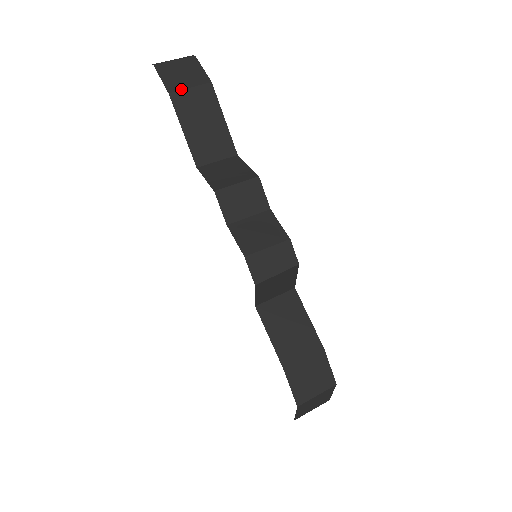
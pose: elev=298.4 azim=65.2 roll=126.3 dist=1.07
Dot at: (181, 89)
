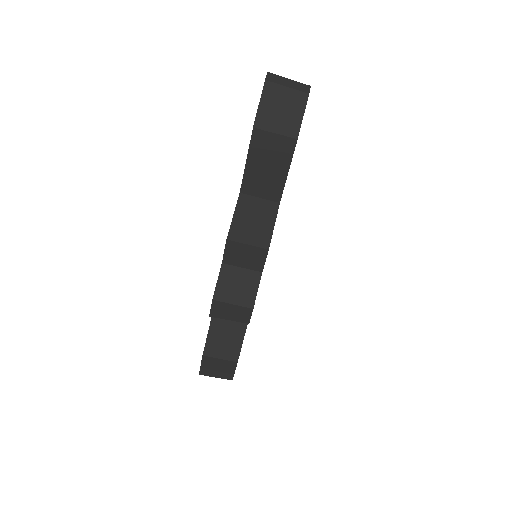
Dot at: (267, 130)
